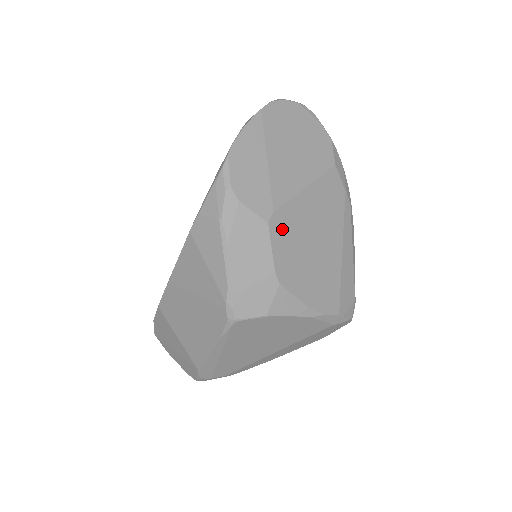
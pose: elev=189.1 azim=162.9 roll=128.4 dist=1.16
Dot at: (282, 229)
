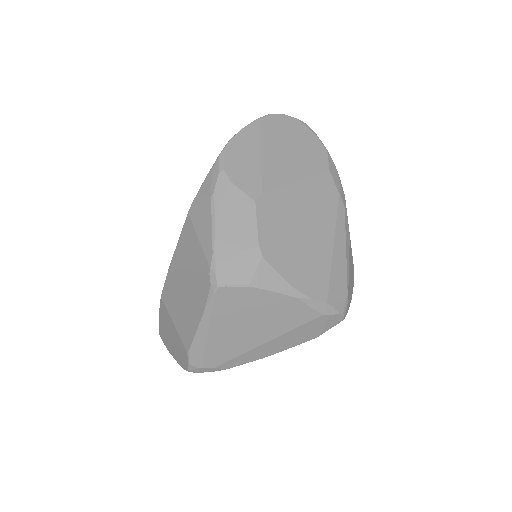
Dot at: (269, 210)
